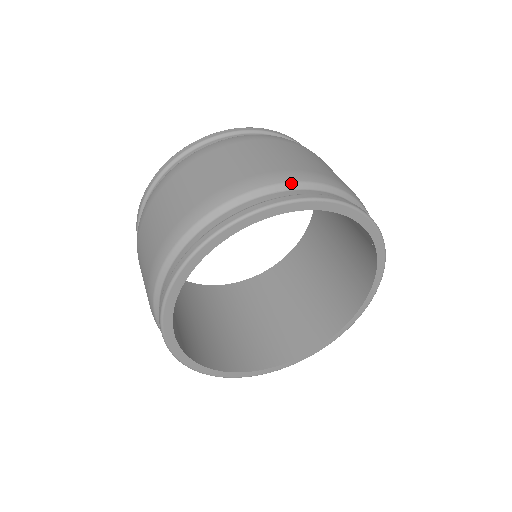
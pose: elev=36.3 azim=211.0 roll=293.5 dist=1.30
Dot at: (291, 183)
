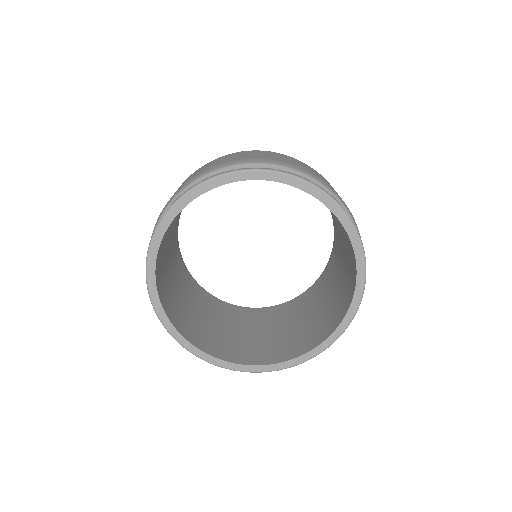
Dot at: (170, 204)
